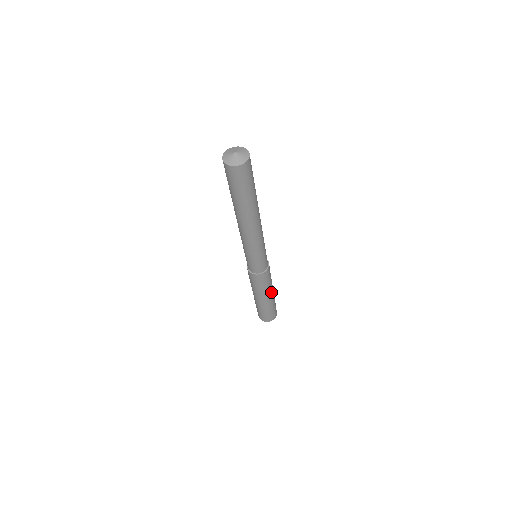
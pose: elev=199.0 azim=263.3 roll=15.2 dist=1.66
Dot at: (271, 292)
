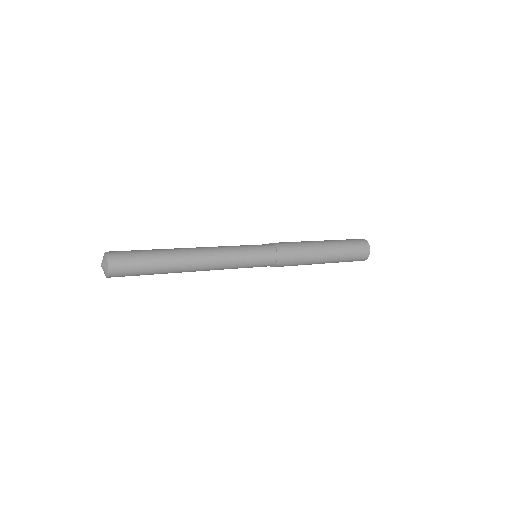
Dot at: (320, 255)
